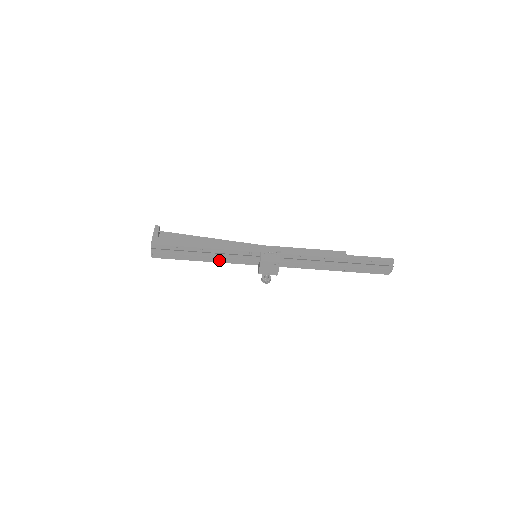
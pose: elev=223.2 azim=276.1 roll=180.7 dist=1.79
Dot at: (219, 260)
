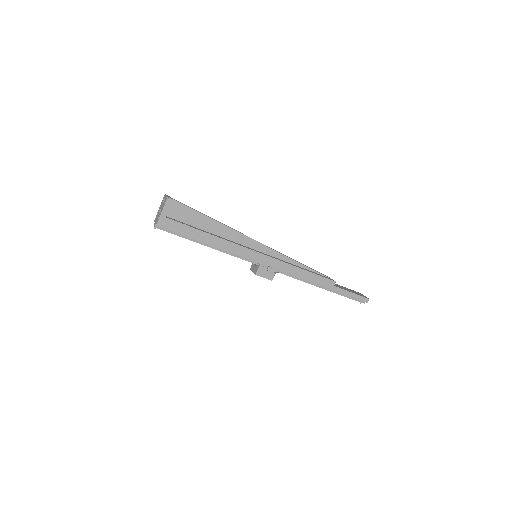
Dot at: occluded
